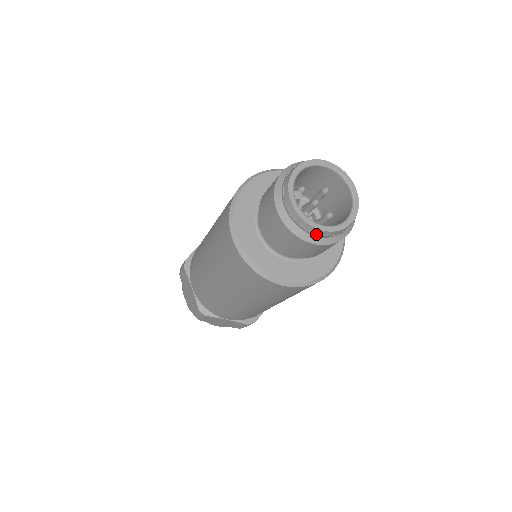
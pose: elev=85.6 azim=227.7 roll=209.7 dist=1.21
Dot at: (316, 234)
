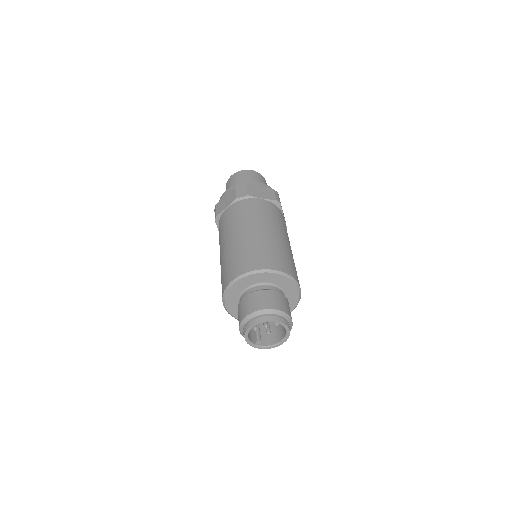
Dot at: occluded
